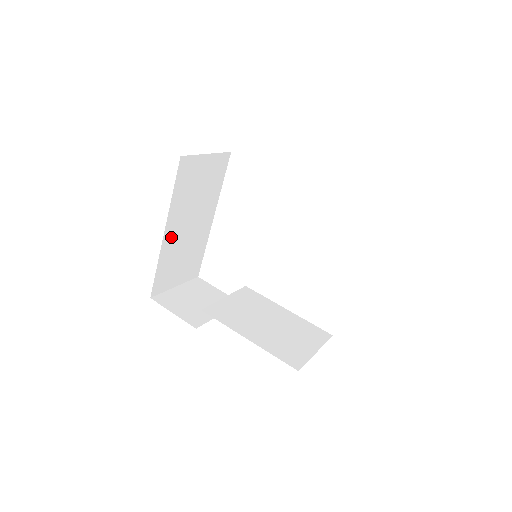
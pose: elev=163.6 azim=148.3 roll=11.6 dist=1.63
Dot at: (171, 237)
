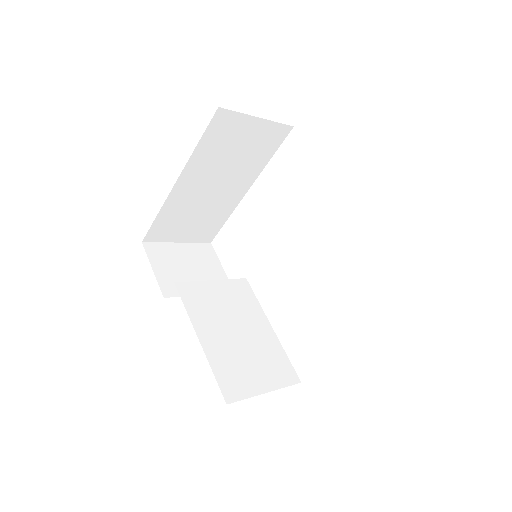
Dot at: (184, 191)
